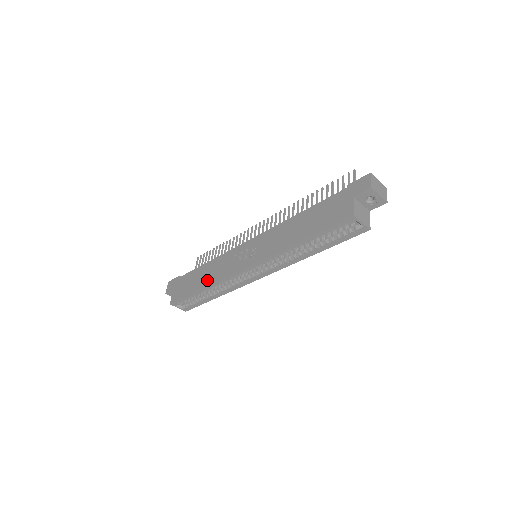
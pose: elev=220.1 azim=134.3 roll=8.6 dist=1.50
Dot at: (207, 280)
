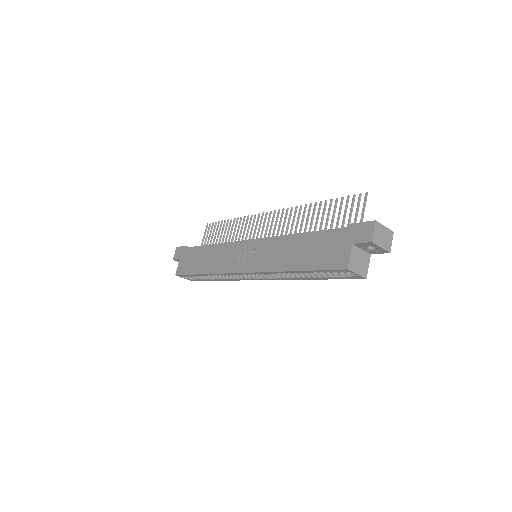
Dot at: (208, 267)
